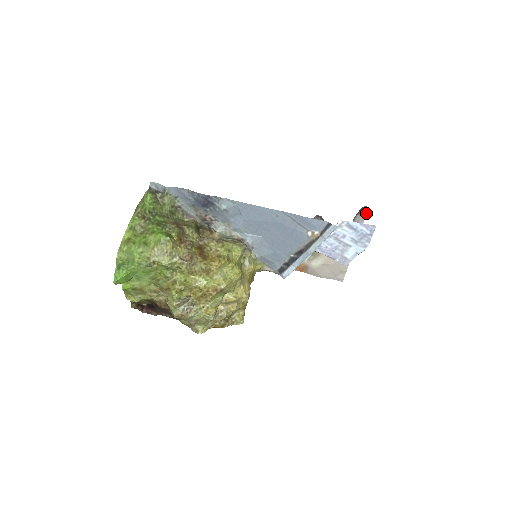
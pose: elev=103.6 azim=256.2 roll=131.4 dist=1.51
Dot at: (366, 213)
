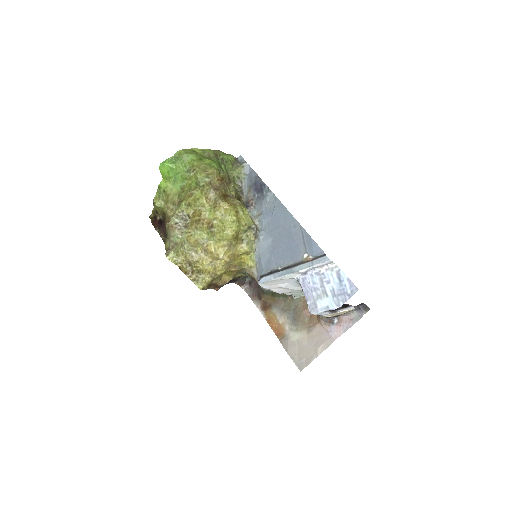
Dot at: (363, 314)
